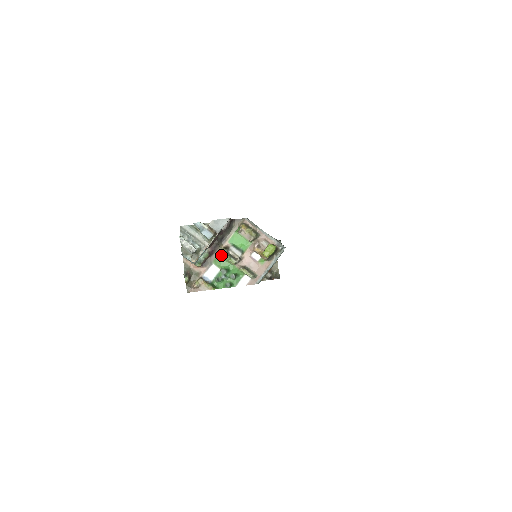
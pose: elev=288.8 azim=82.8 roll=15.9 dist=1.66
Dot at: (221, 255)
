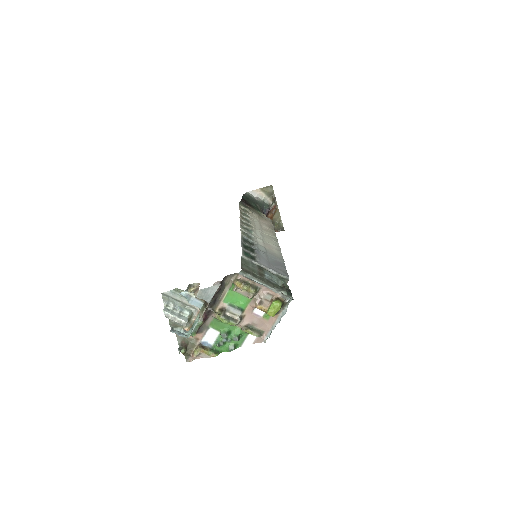
Dot at: (217, 319)
